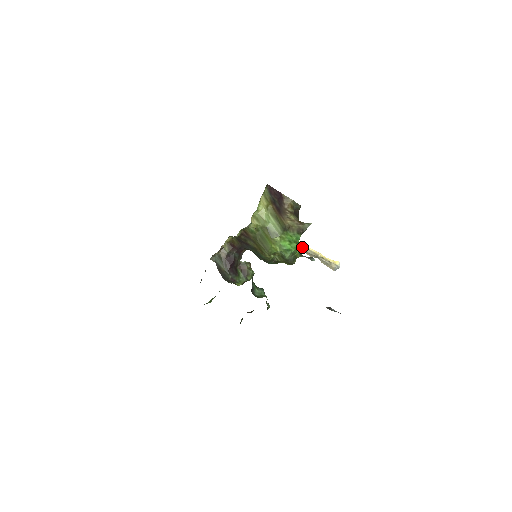
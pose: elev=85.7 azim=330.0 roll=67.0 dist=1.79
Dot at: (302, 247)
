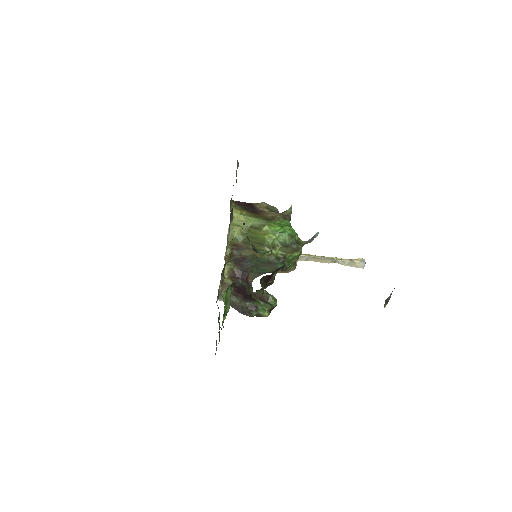
Dot at: (311, 256)
